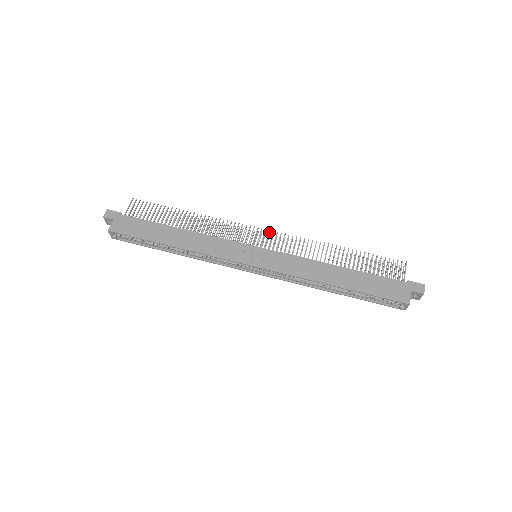
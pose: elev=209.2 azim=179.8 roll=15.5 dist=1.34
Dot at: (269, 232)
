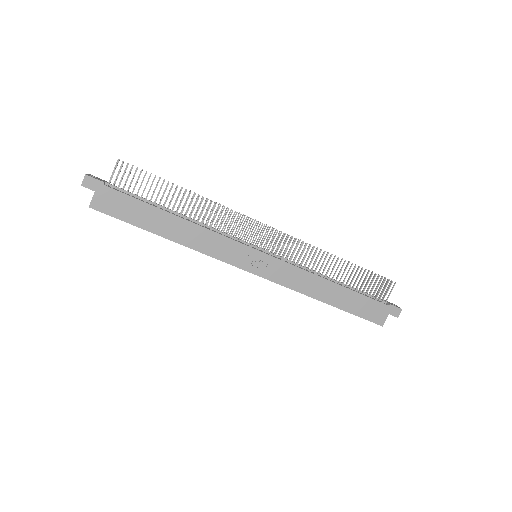
Dot at: (275, 232)
